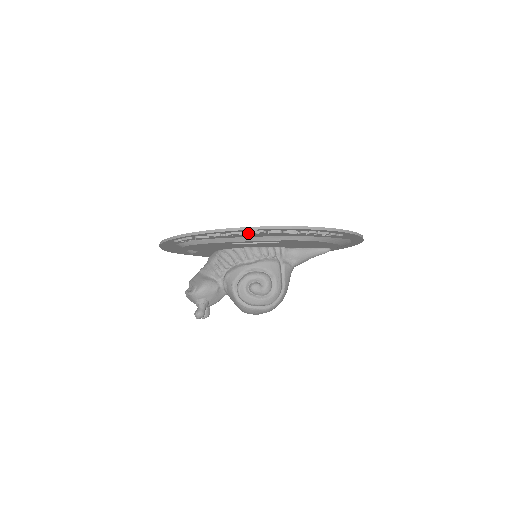
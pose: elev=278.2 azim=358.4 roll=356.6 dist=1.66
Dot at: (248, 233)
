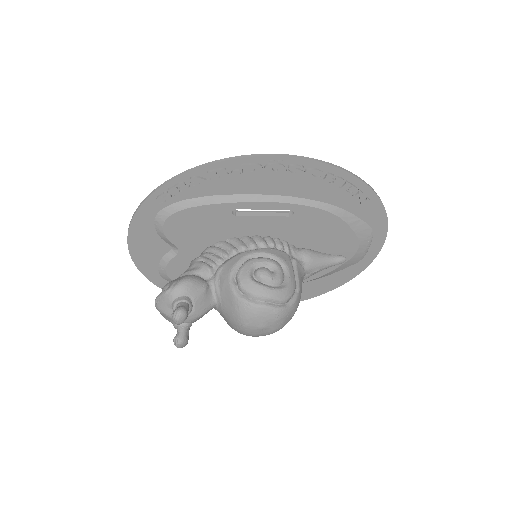
Dot at: (260, 175)
